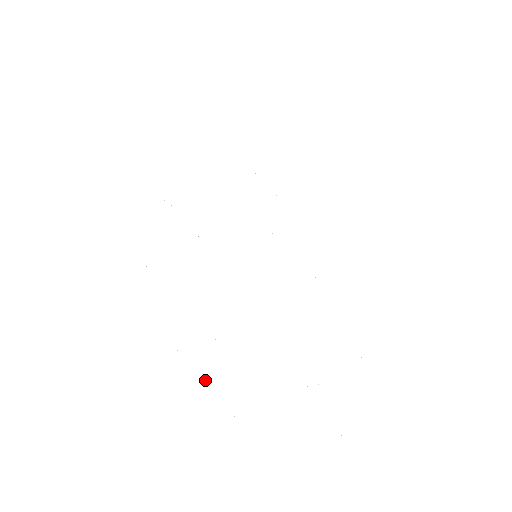
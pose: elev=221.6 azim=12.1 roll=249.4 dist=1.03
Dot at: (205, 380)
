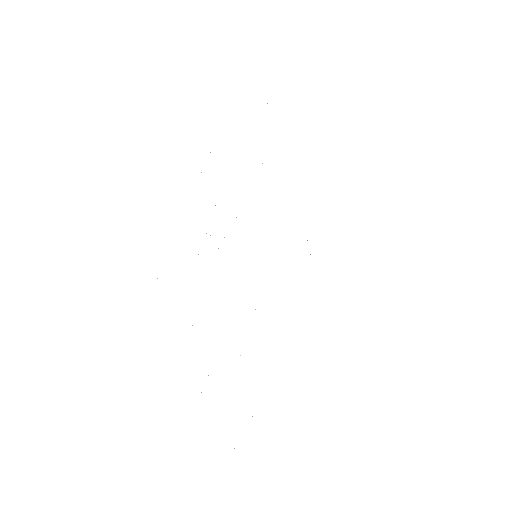
Dot at: occluded
